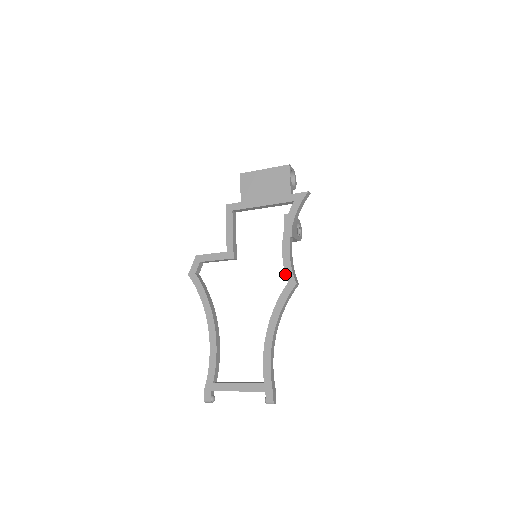
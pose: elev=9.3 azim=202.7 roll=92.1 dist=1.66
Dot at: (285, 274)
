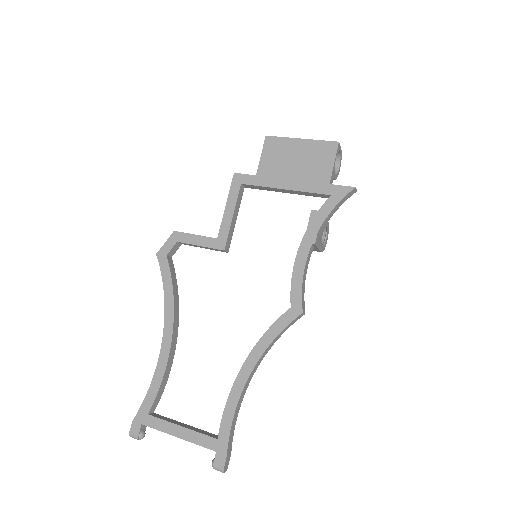
Dot at: (290, 294)
